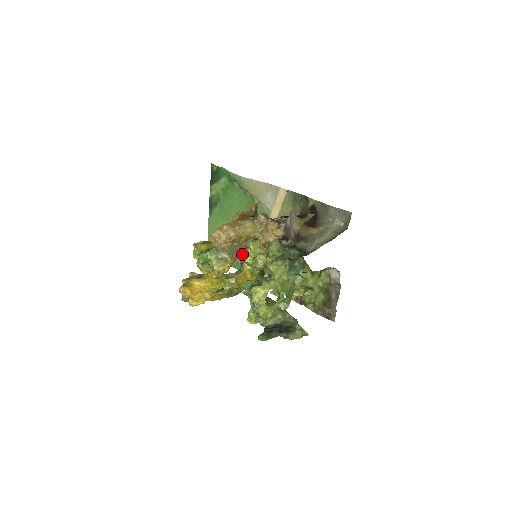
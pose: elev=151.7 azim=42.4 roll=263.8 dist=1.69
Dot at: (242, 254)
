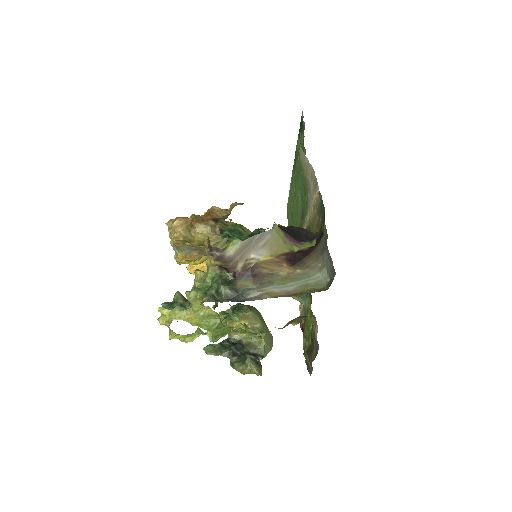
Dot at: occluded
